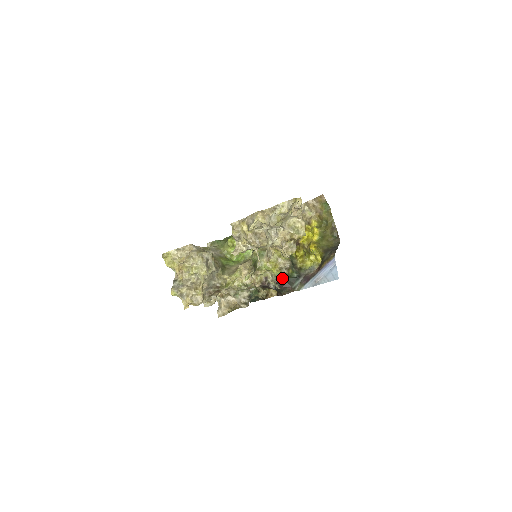
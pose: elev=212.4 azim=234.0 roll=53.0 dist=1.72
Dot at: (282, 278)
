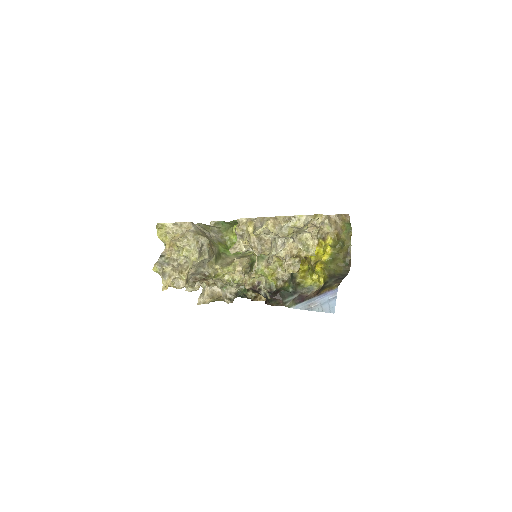
Dot at: (276, 289)
